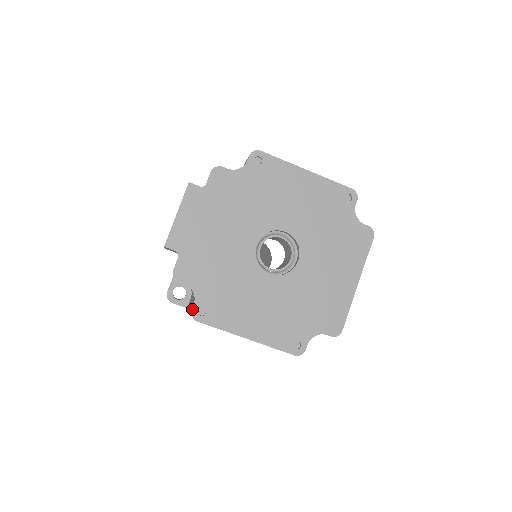
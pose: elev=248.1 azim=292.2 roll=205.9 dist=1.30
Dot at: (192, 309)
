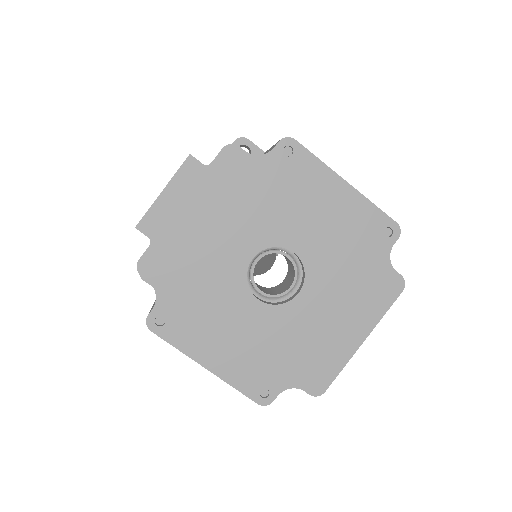
Dot at: (148, 314)
